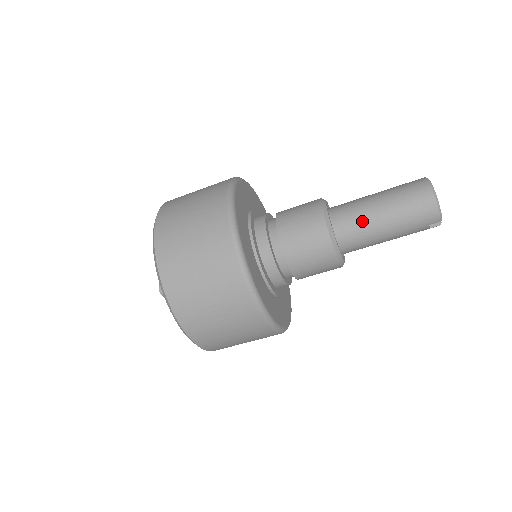
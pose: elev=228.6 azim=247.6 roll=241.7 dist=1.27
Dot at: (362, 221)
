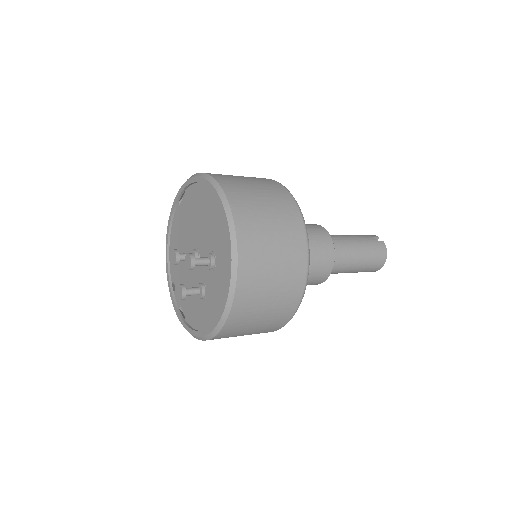
Dot at: (342, 270)
